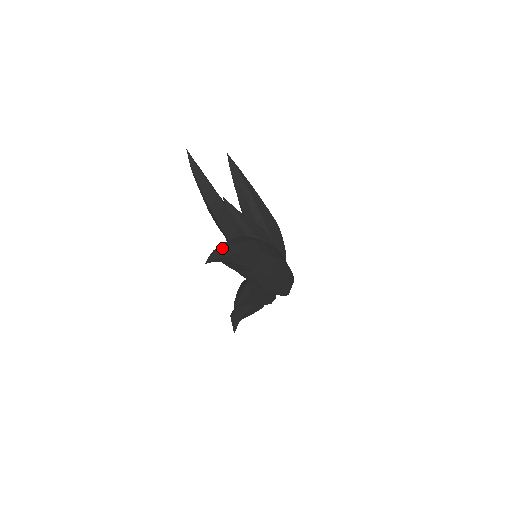
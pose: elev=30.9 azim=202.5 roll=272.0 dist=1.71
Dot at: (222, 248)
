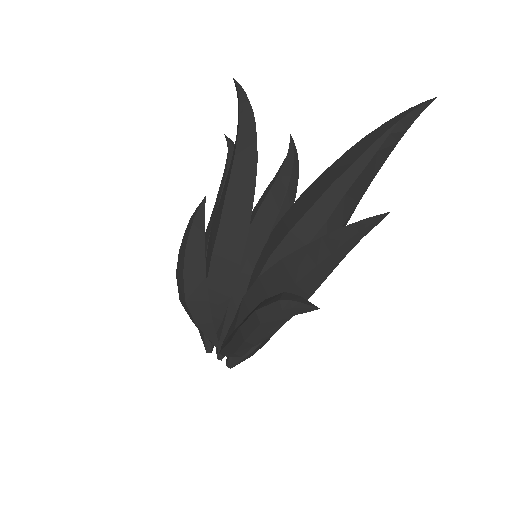
Dot at: occluded
